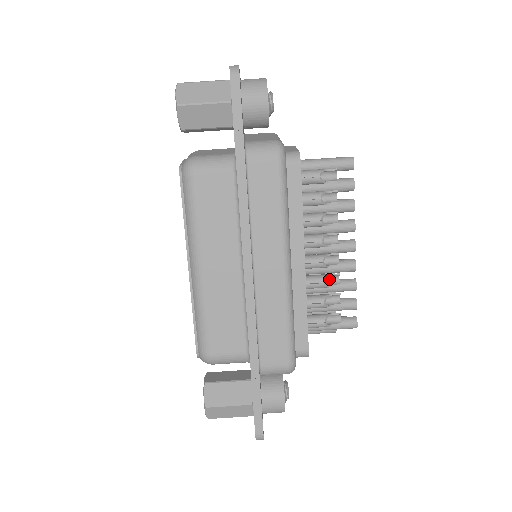
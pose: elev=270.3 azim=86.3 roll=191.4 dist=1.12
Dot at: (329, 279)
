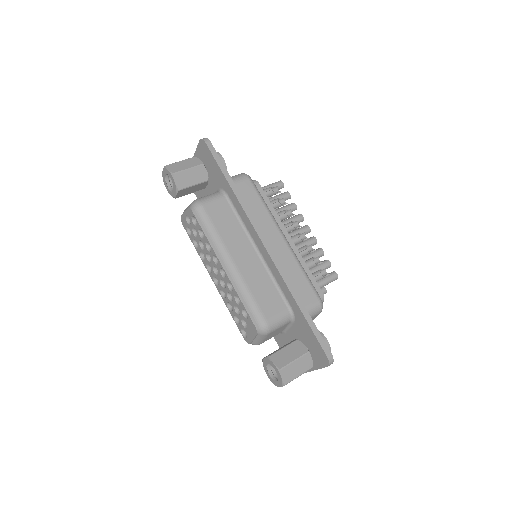
Dot at: occluded
